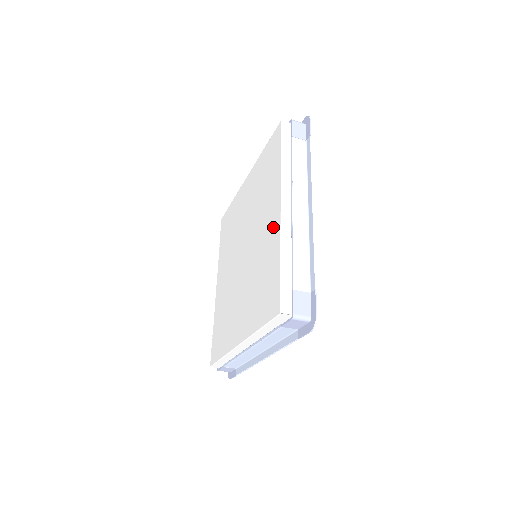
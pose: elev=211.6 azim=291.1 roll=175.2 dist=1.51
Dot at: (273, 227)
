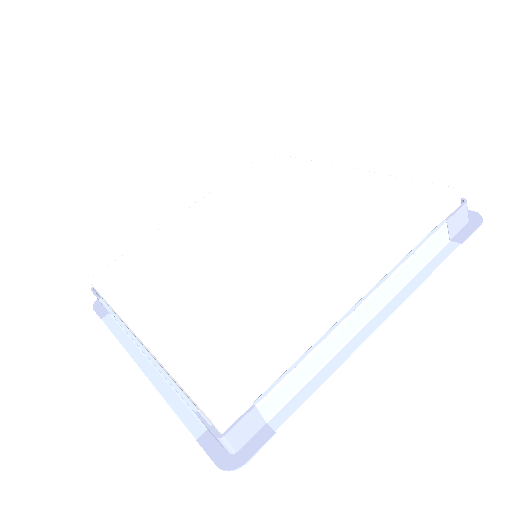
Dot at: (316, 293)
